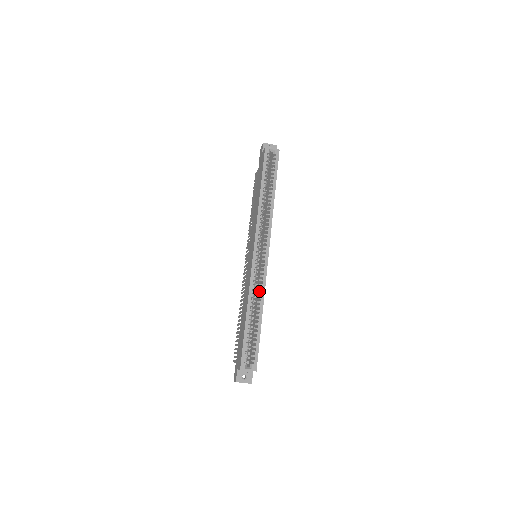
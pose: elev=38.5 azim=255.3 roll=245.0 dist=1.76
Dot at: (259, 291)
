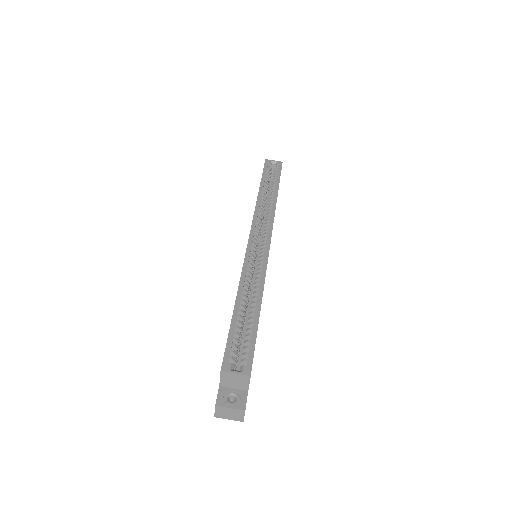
Dot at: occluded
